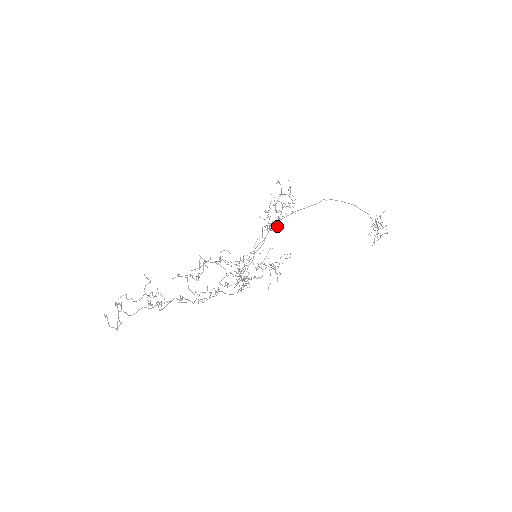
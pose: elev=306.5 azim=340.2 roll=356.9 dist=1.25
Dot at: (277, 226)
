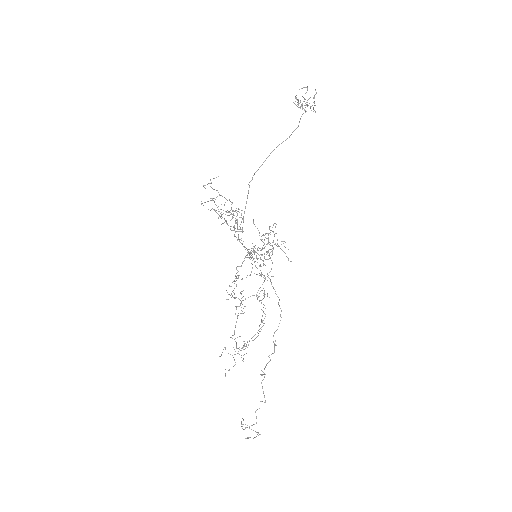
Dot at: occluded
